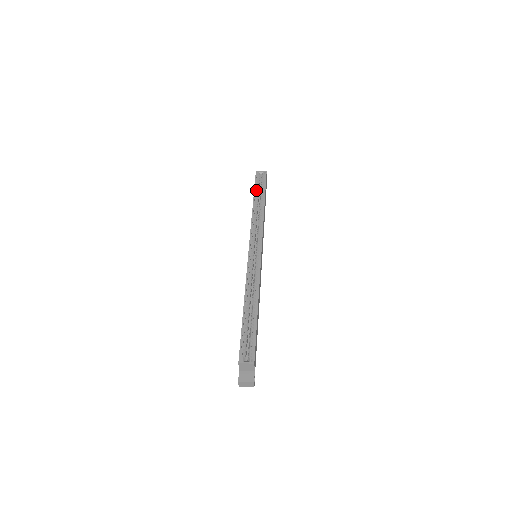
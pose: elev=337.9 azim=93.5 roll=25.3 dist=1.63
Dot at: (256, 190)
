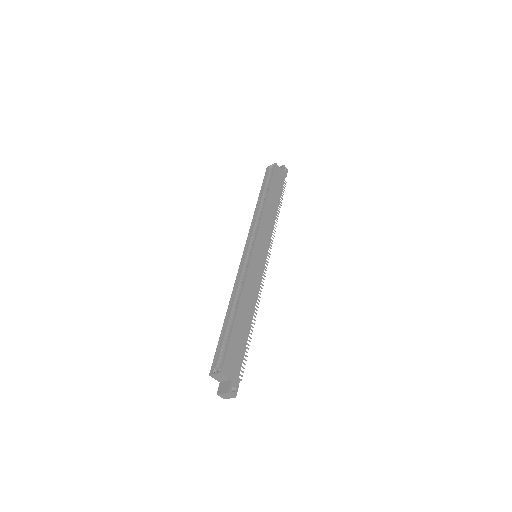
Dot at: (264, 187)
